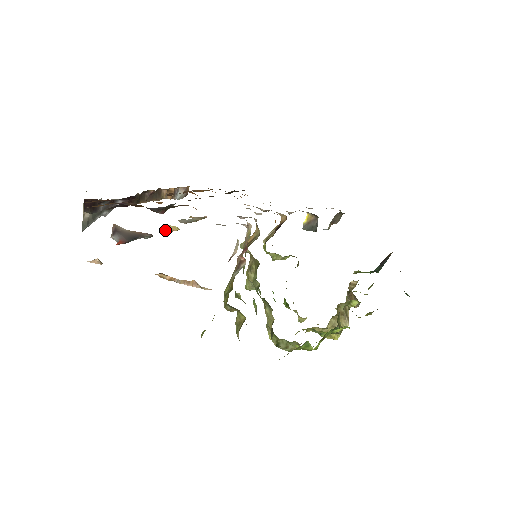
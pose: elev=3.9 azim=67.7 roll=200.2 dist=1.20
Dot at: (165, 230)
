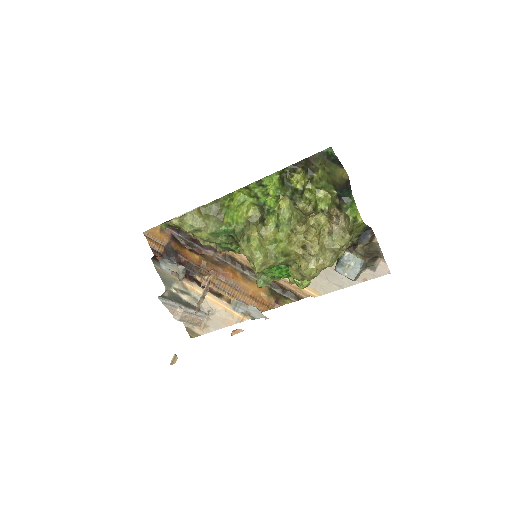
Dot at: (232, 333)
